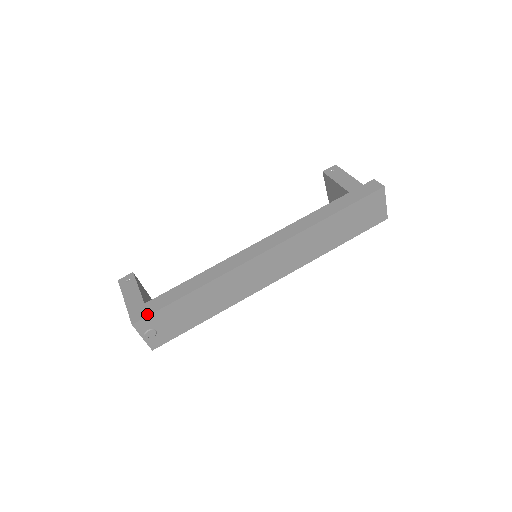
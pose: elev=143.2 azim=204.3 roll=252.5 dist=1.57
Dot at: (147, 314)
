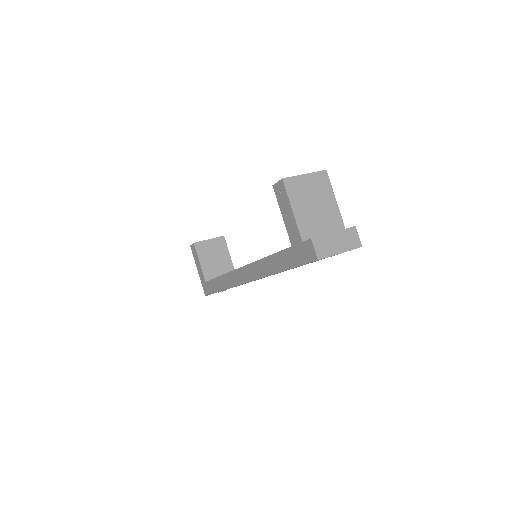
Dot at: (208, 293)
